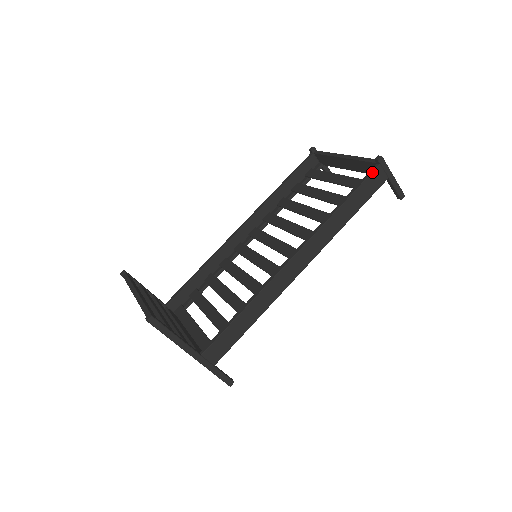
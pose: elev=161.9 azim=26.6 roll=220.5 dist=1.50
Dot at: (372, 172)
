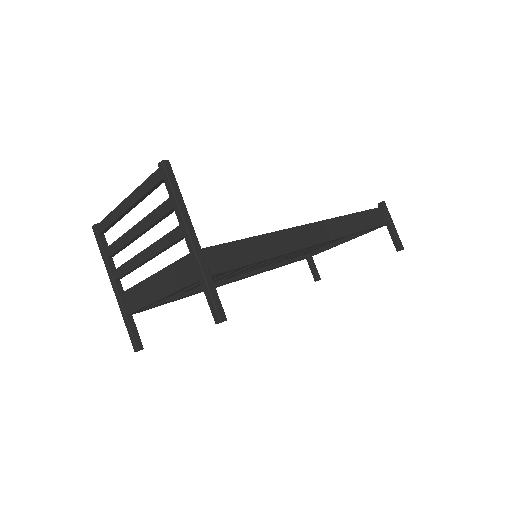
Dot at: (378, 207)
